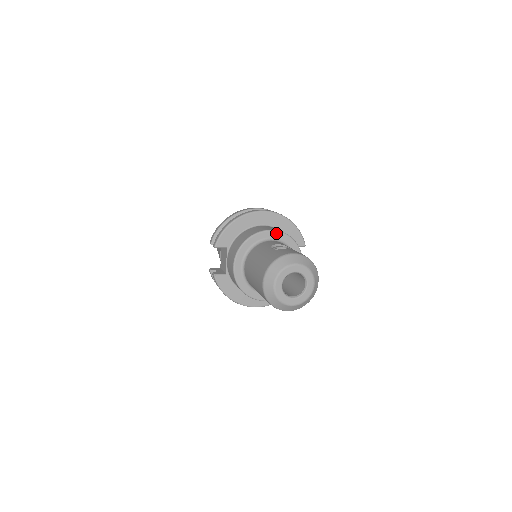
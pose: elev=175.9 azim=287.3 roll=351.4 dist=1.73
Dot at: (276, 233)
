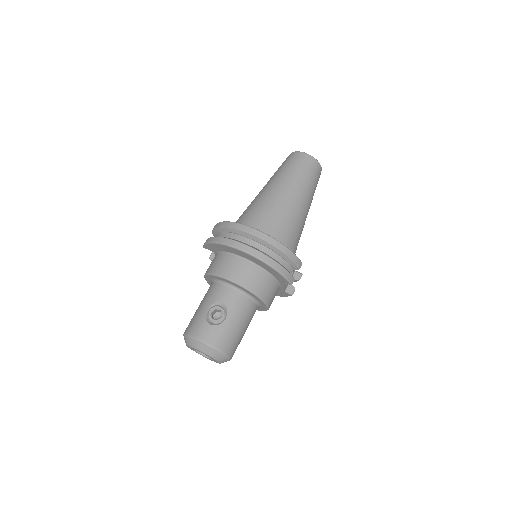
Dot at: (236, 284)
